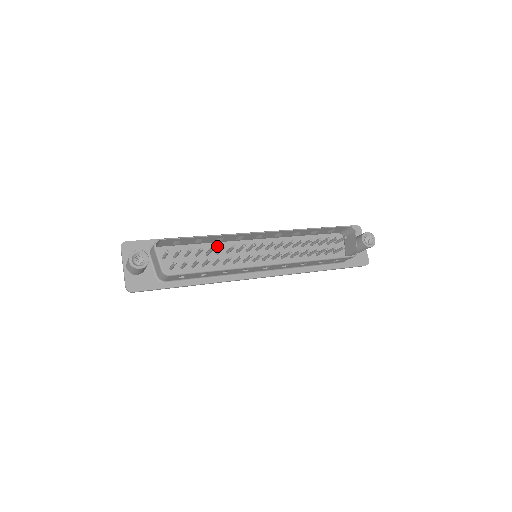
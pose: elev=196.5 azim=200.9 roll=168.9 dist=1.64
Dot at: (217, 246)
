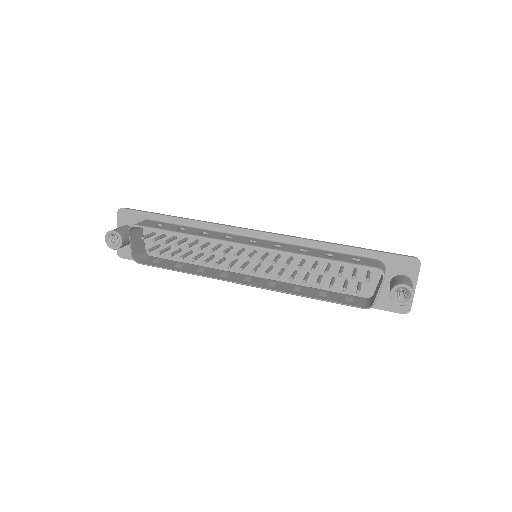
Dot at: occluded
